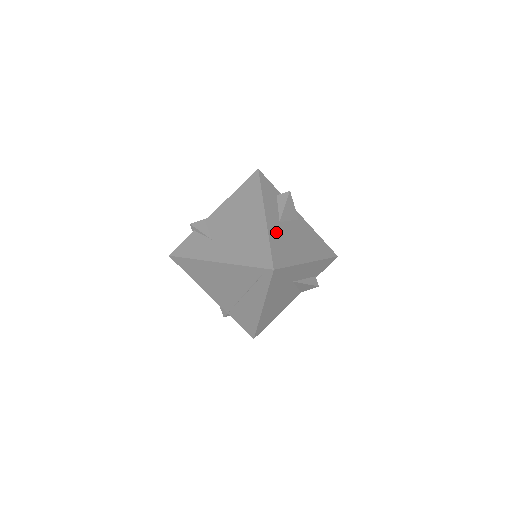
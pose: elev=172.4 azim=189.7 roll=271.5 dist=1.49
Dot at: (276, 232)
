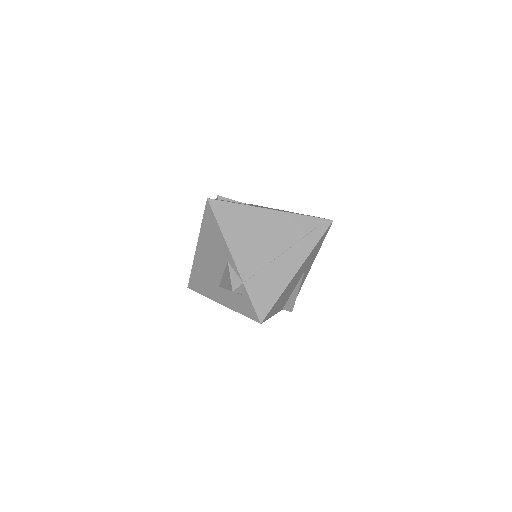
Dot at: occluded
